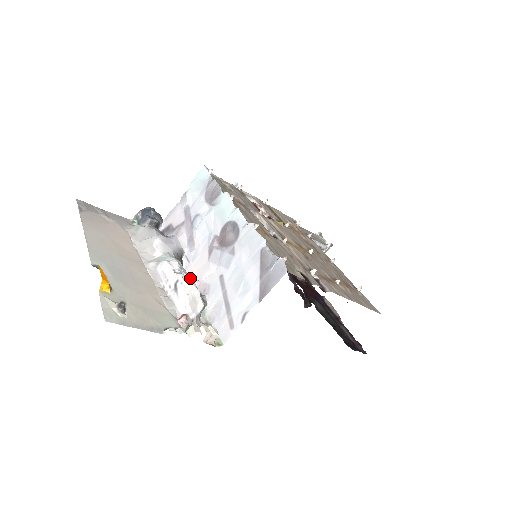
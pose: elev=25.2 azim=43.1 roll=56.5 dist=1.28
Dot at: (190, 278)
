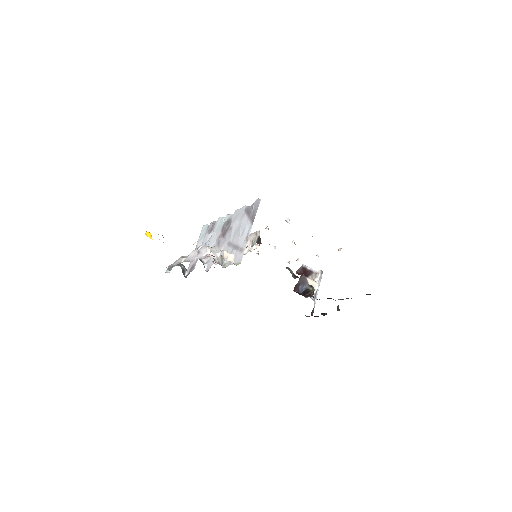
Dot at: occluded
